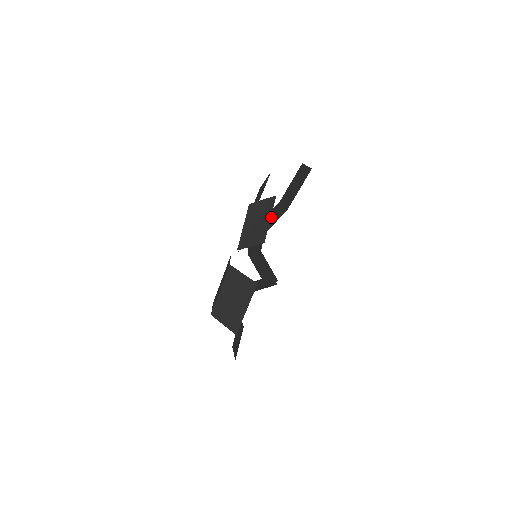
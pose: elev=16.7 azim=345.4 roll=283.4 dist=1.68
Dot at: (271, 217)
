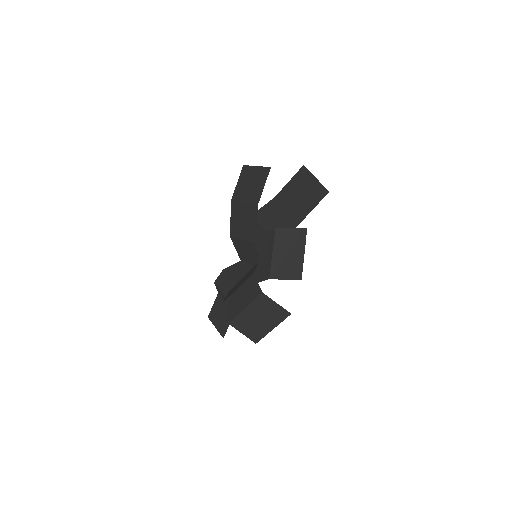
Dot at: (273, 219)
